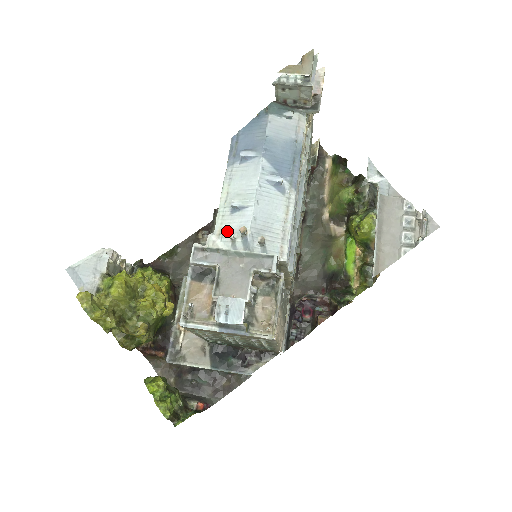
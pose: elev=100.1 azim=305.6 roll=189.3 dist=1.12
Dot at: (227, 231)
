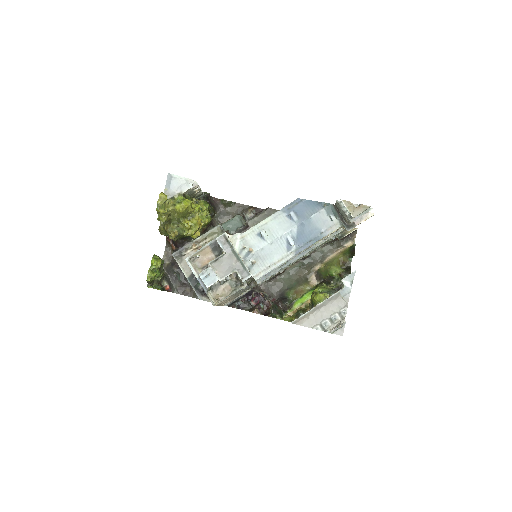
Dot at: (247, 240)
